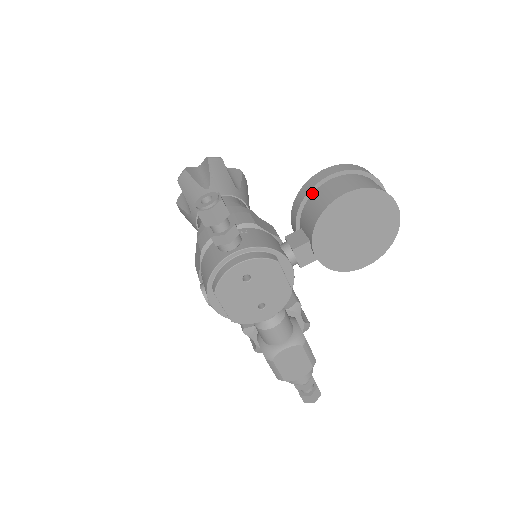
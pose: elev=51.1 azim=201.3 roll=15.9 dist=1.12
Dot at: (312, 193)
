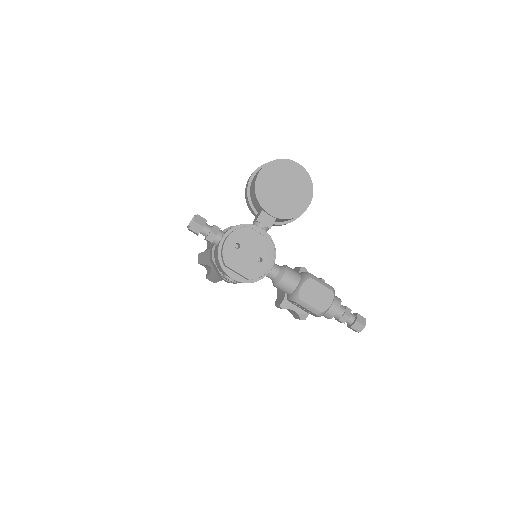
Dot at: (250, 190)
